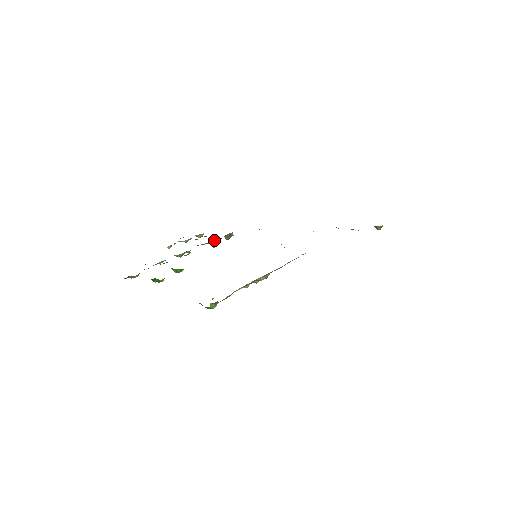
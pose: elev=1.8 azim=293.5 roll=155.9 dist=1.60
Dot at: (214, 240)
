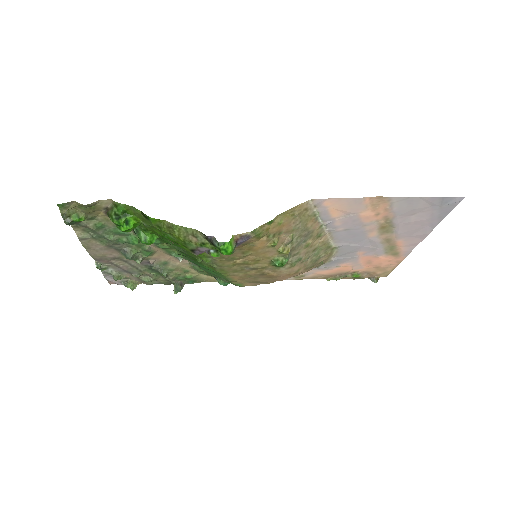
Dot at: (169, 271)
